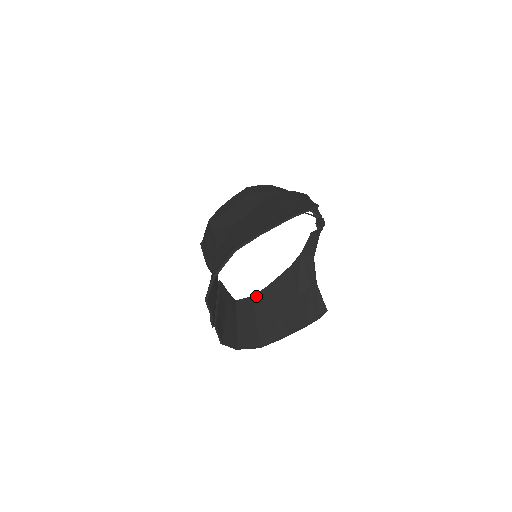
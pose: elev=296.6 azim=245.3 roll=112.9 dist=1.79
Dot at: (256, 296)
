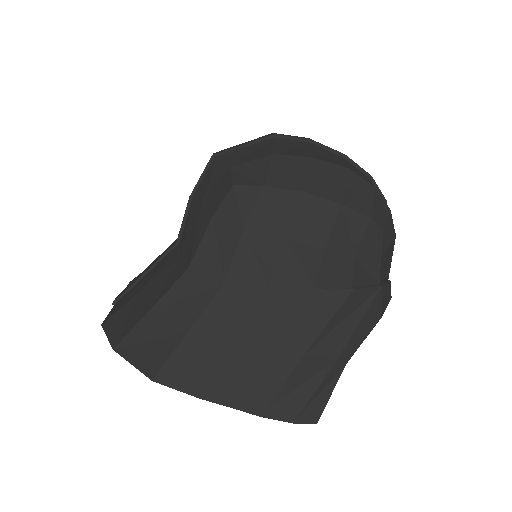
Dot at: occluded
